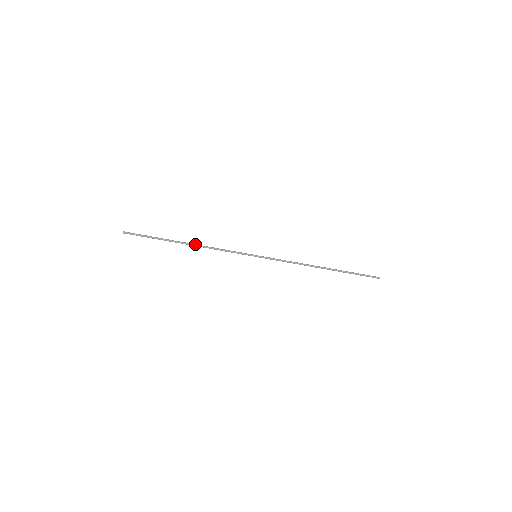
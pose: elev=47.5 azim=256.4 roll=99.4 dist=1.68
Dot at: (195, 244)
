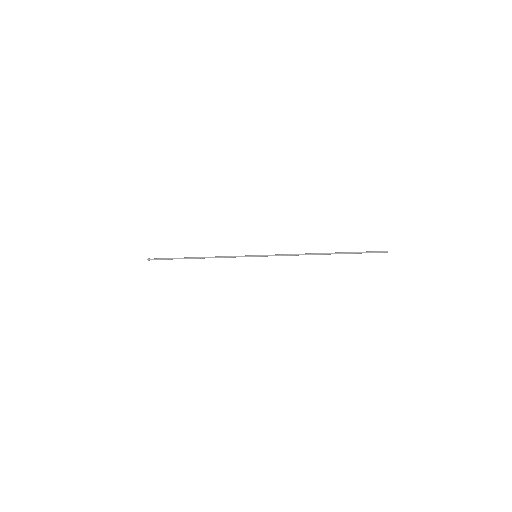
Dot at: (202, 258)
